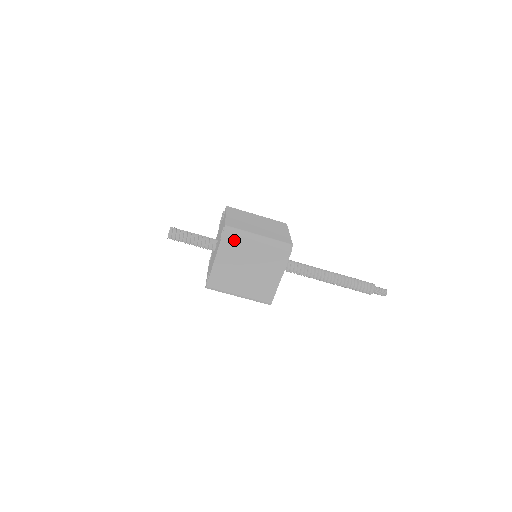
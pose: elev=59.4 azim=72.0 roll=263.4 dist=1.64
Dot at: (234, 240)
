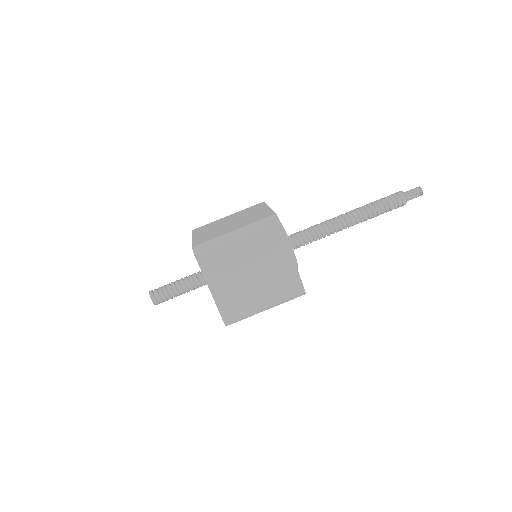
Dot at: (212, 255)
